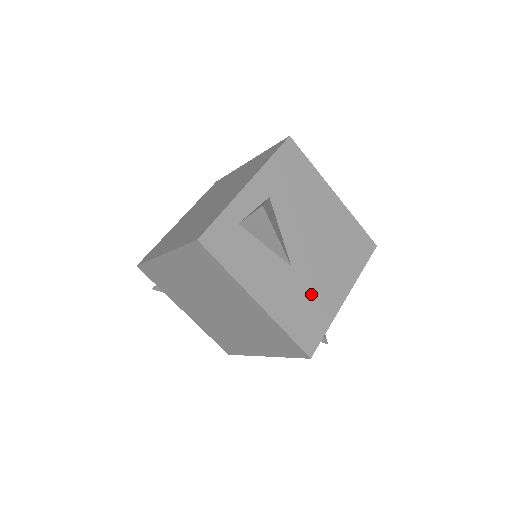
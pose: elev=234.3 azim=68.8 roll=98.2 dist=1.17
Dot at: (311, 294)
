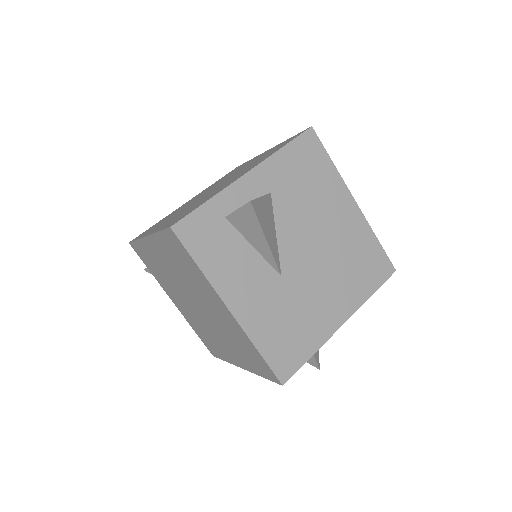
Dot at: (299, 312)
